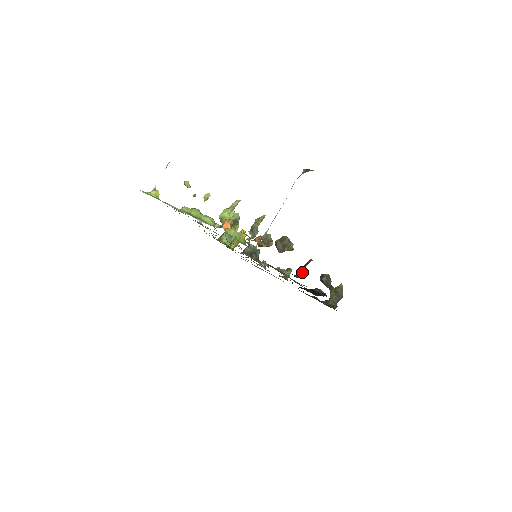
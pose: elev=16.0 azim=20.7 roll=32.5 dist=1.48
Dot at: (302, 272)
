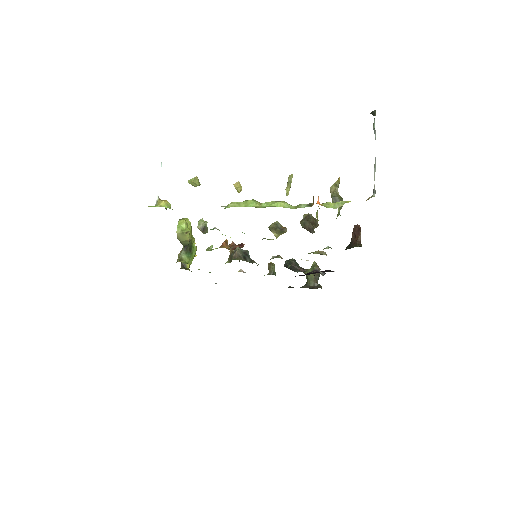
Dot at: (360, 240)
